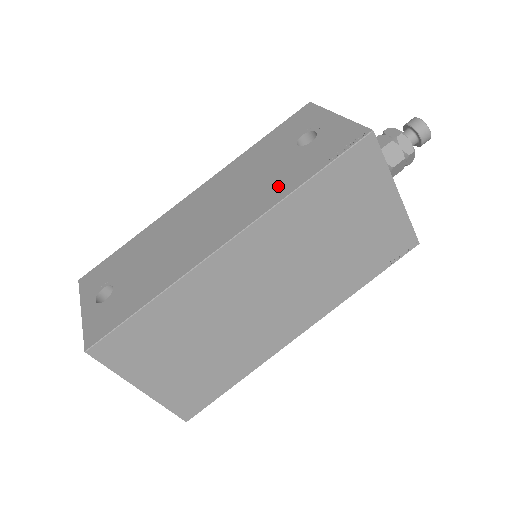
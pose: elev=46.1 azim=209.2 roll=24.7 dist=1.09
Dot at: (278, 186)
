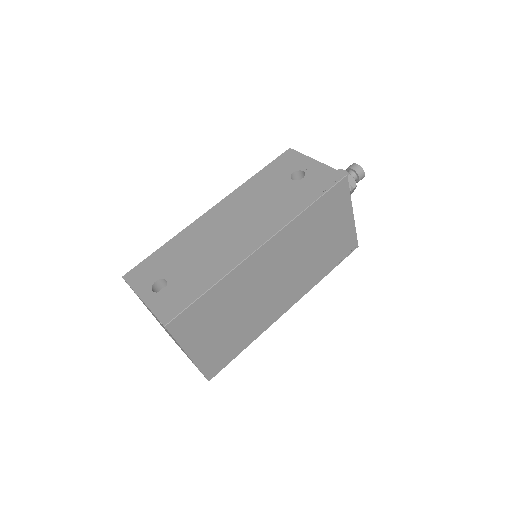
Dot at: (288, 208)
